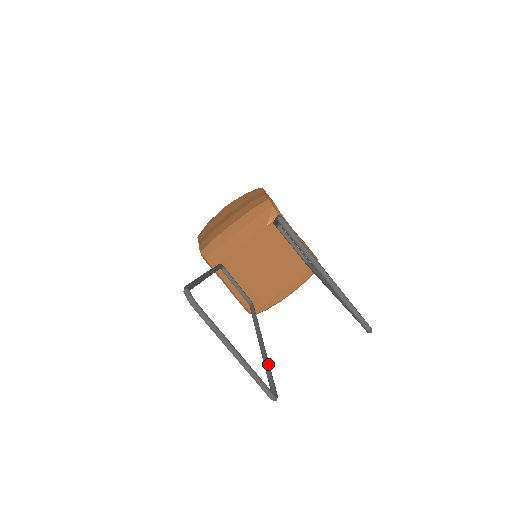
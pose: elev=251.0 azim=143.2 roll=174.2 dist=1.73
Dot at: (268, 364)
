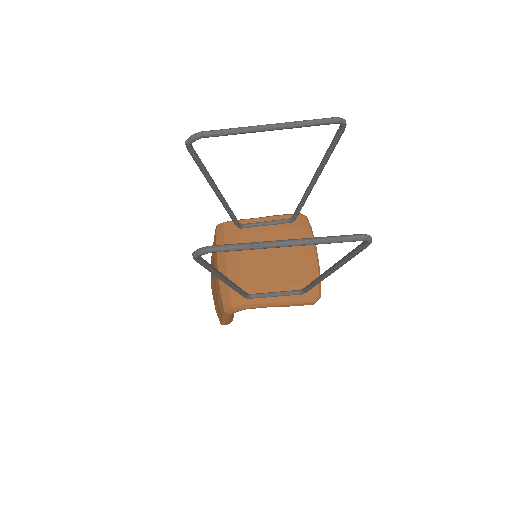
Dot at: (345, 256)
